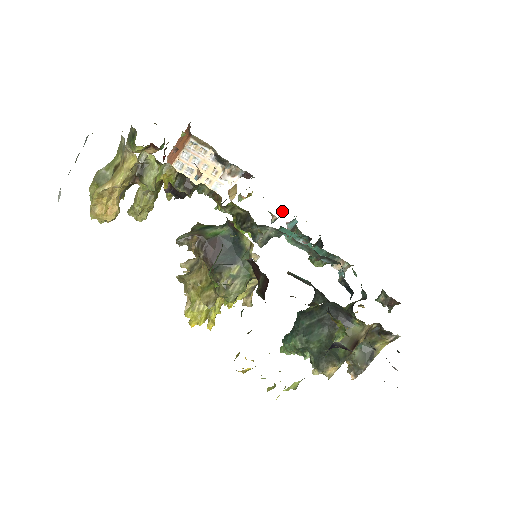
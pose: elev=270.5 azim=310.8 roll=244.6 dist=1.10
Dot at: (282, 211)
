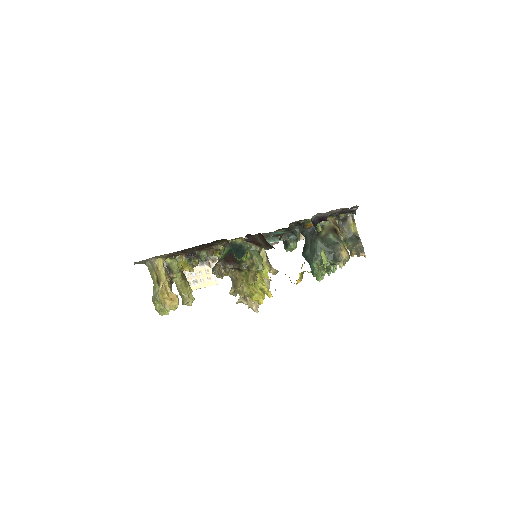
Dot at: occluded
